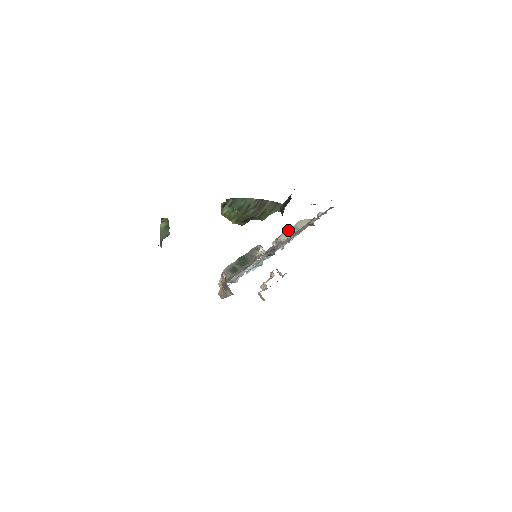
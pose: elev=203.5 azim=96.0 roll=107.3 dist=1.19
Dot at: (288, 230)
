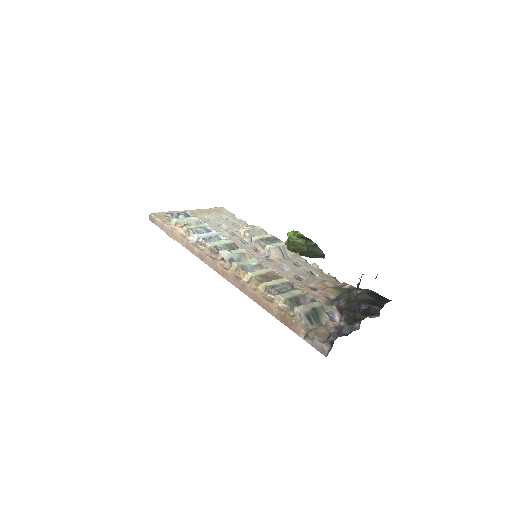
Dot at: (279, 247)
